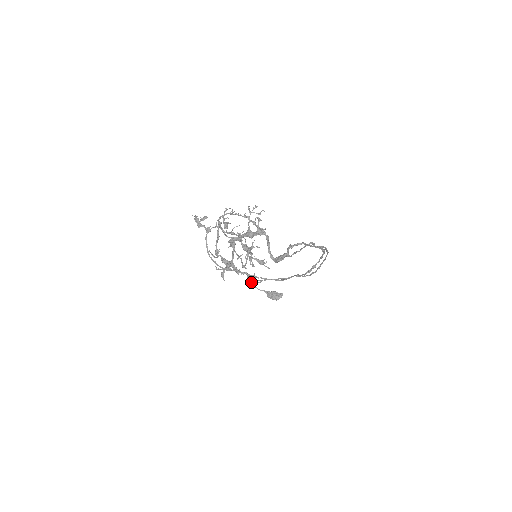
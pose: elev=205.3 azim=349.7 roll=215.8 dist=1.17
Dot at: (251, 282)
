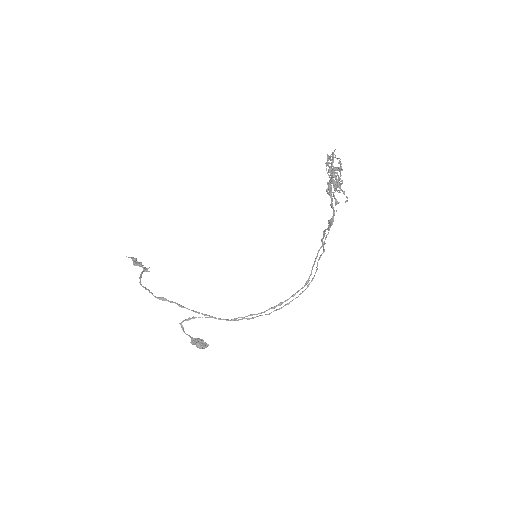
Dot at: occluded
